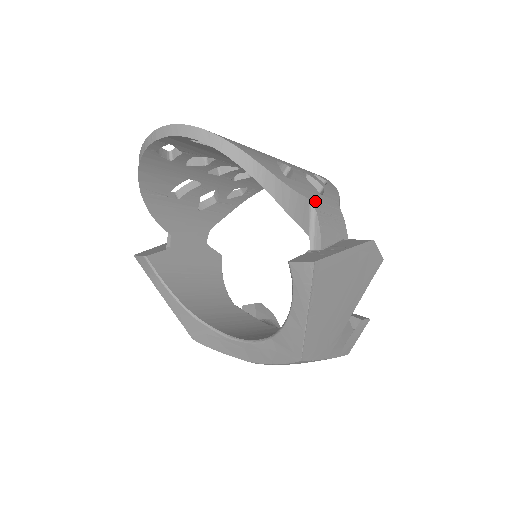
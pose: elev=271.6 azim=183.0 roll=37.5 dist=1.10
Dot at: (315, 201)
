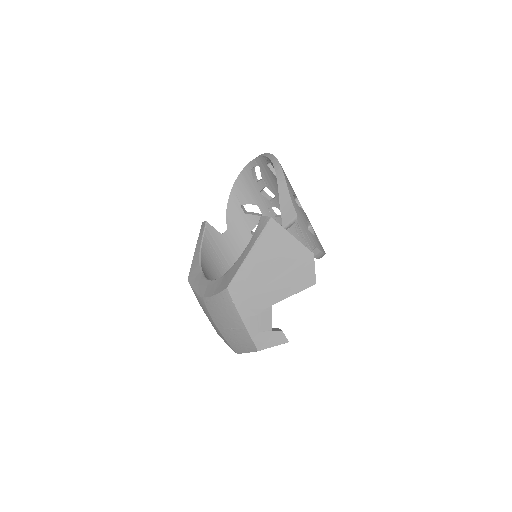
Dot at: (300, 221)
